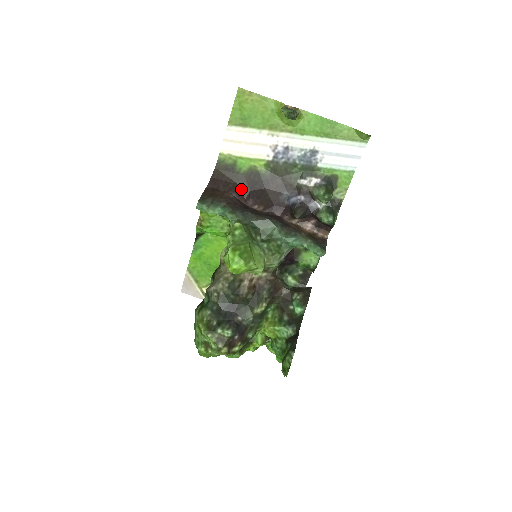
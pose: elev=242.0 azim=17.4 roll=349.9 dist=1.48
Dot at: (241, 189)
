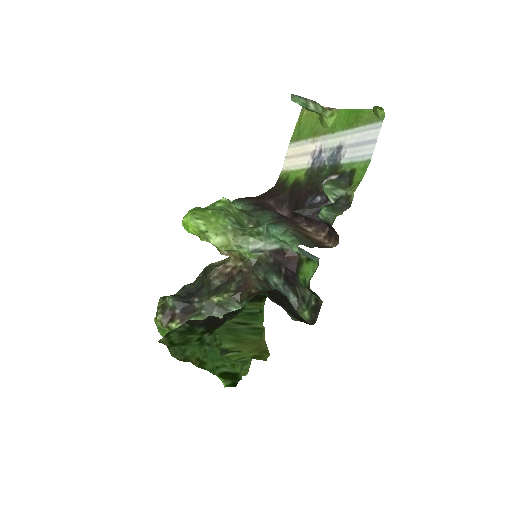
Dot at: (282, 199)
